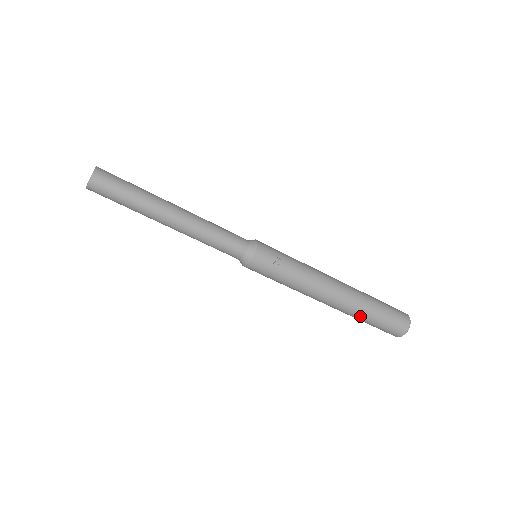
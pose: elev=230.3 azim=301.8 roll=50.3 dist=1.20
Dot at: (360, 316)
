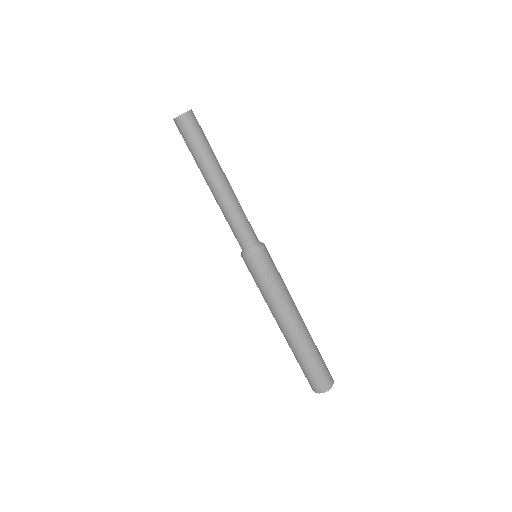
Dot at: (298, 355)
